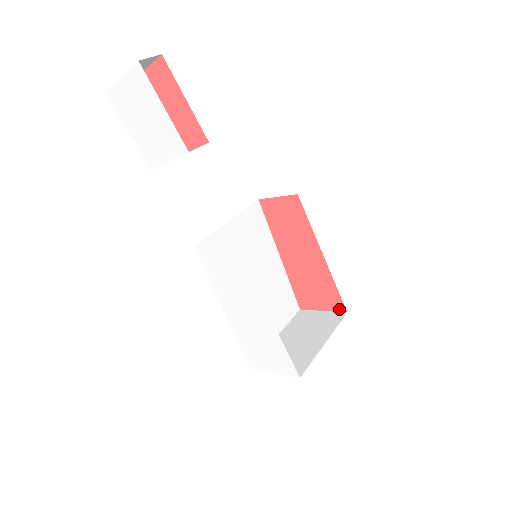
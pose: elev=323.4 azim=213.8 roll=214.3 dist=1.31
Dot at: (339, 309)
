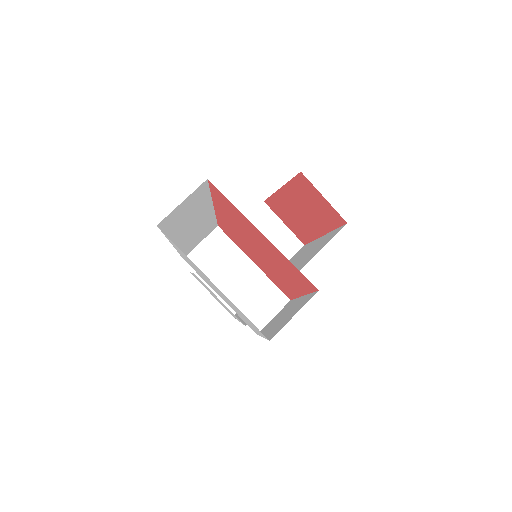
Dot at: (300, 239)
